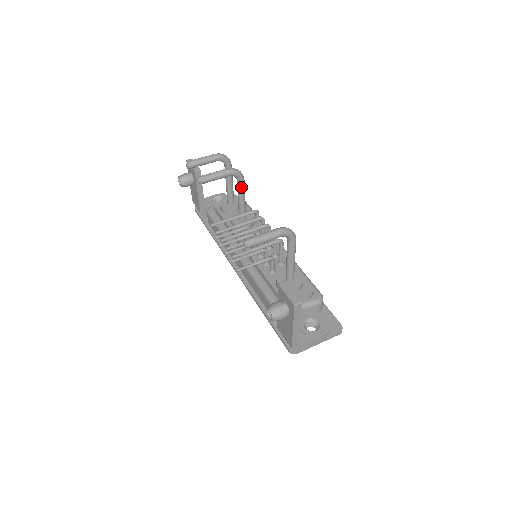
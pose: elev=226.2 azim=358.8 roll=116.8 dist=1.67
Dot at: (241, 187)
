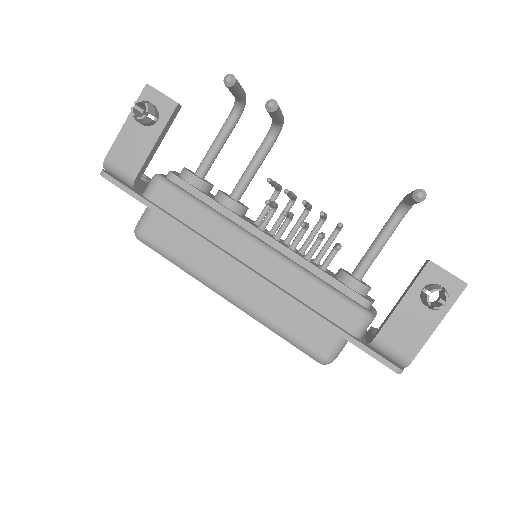
Dot at: (269, 149)
